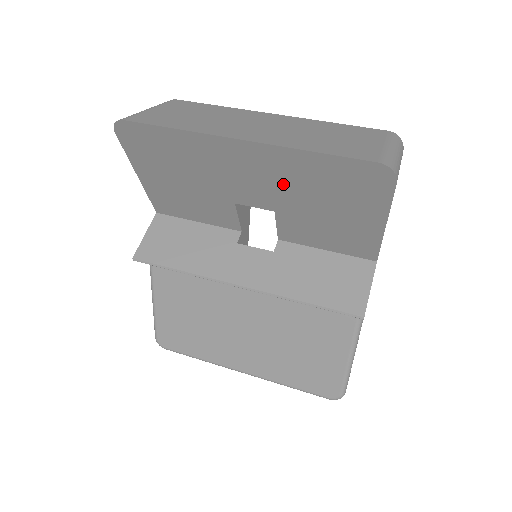
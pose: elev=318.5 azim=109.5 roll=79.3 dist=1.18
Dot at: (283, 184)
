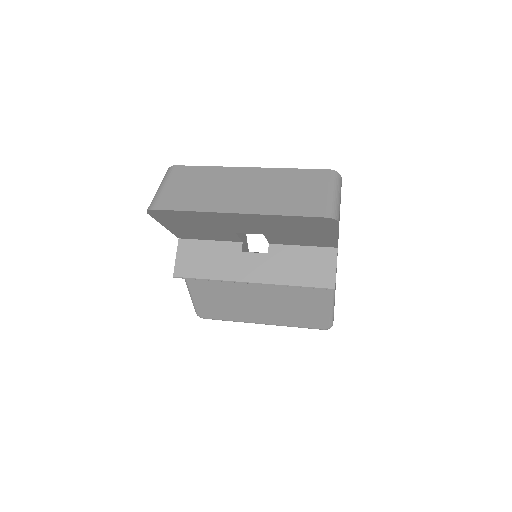
Dot at: (267, 226)
